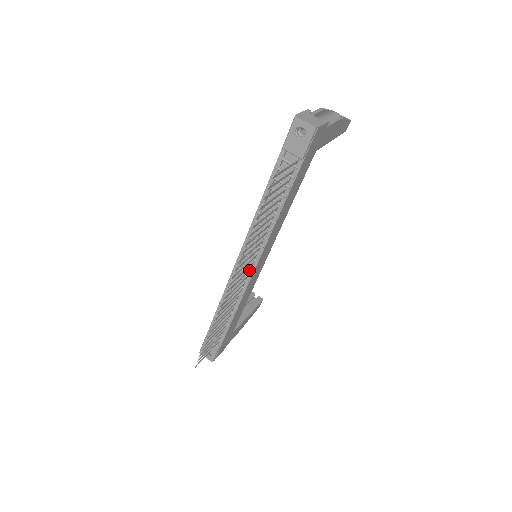
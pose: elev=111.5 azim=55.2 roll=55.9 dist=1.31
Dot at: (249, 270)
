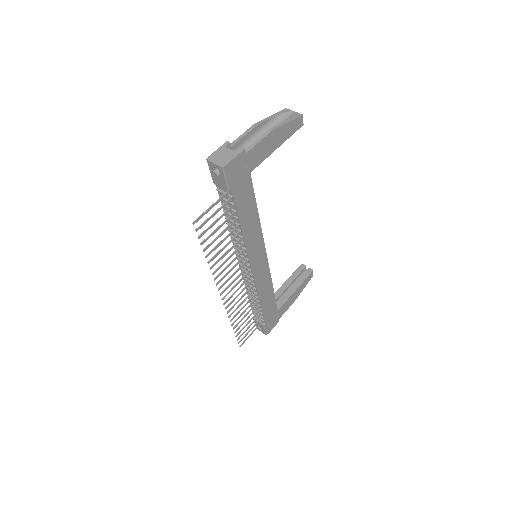
Dot at: (248, 272)
